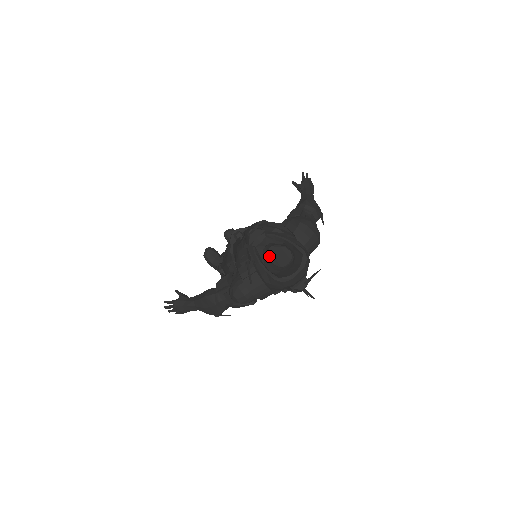
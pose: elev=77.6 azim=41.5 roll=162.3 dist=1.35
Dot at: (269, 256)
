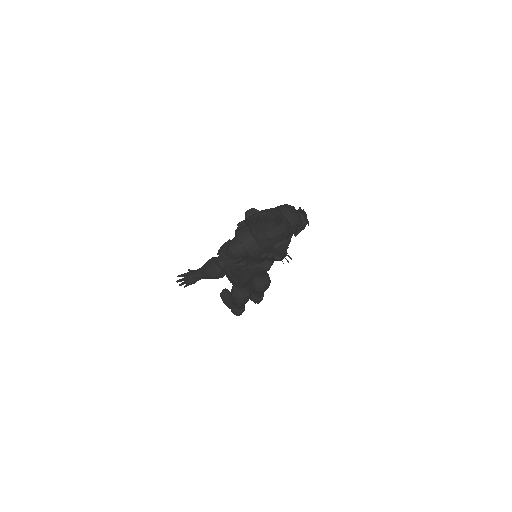
Dot at: (258, 218)
